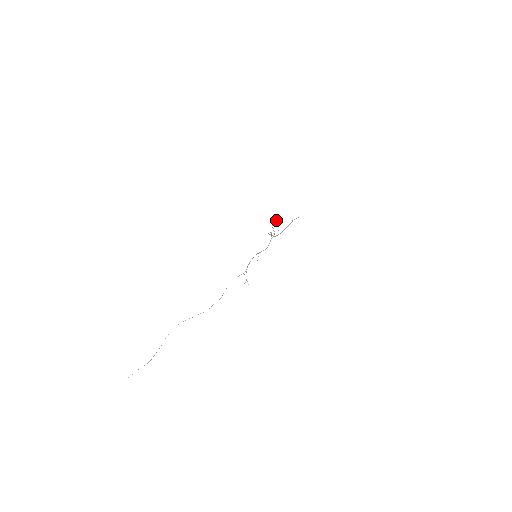
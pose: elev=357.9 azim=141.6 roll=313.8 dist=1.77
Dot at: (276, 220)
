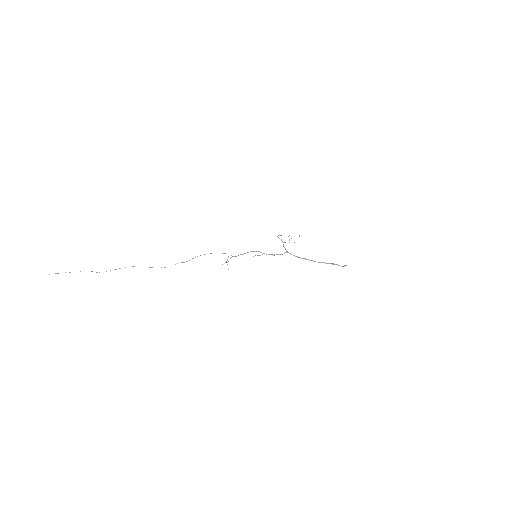
Dot at: occluded
